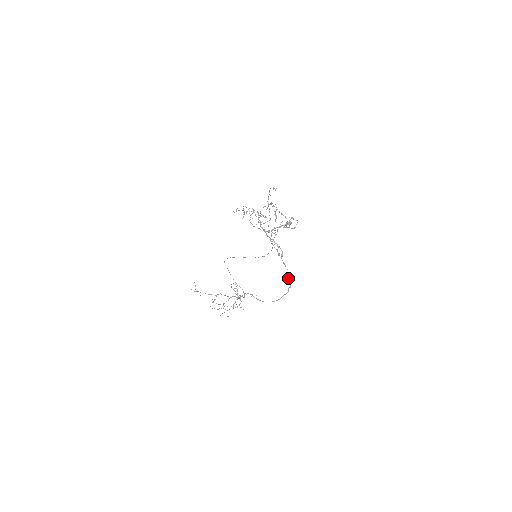
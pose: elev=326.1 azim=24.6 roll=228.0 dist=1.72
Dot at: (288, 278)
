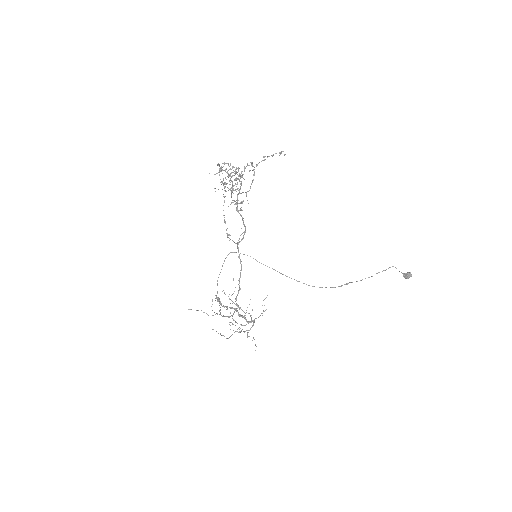
Dot at: occluded
